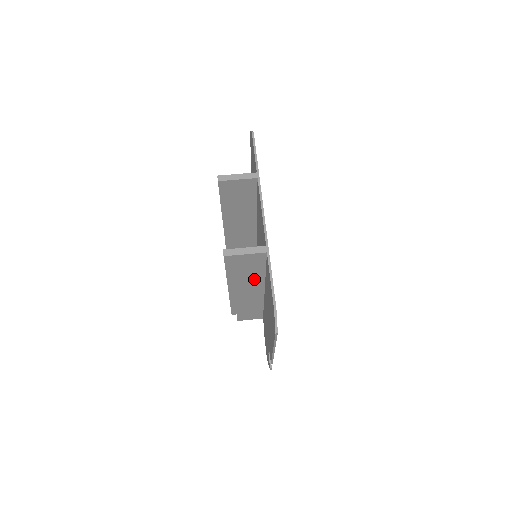
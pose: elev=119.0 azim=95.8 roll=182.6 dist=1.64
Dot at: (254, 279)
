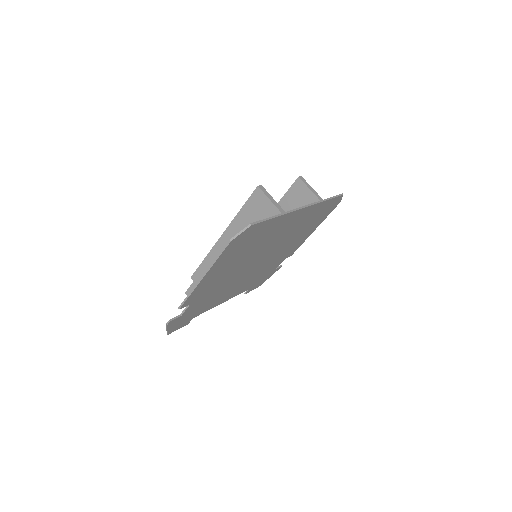
Dot at: occluded
